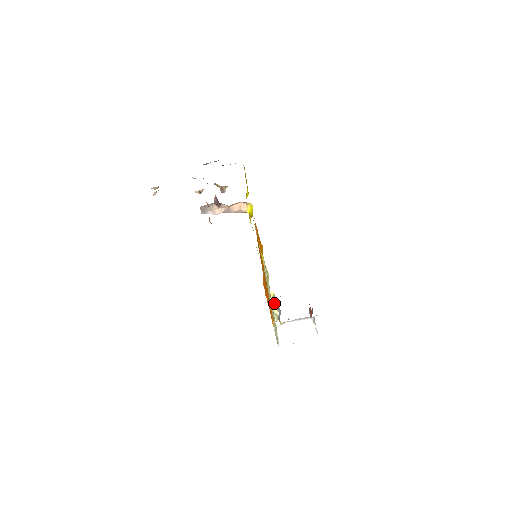
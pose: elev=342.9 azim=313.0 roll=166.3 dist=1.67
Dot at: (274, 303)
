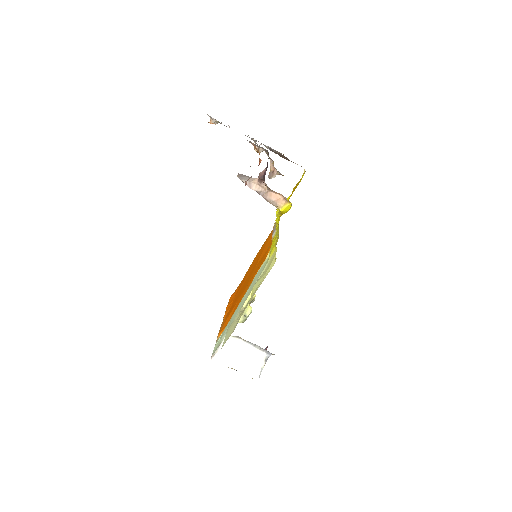
Dot at: occluded
